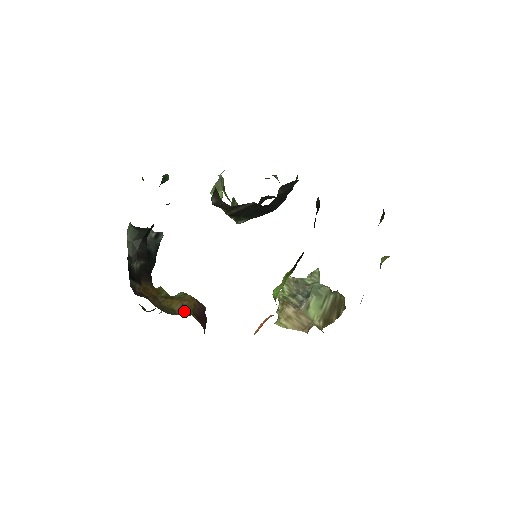
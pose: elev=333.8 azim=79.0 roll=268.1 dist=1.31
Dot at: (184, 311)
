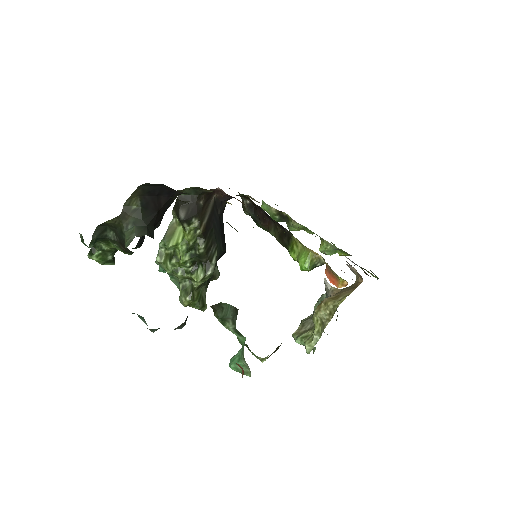
Dot at: occluded
